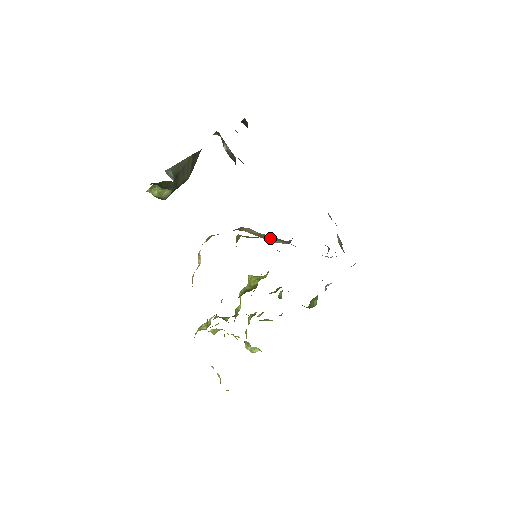
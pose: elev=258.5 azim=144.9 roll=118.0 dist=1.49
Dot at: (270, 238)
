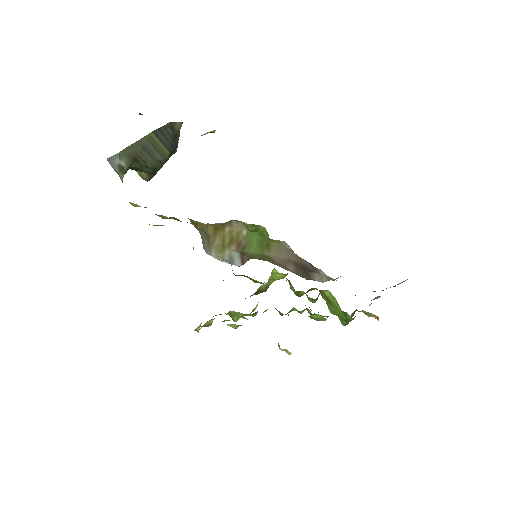
Dot at: (246, 245)
